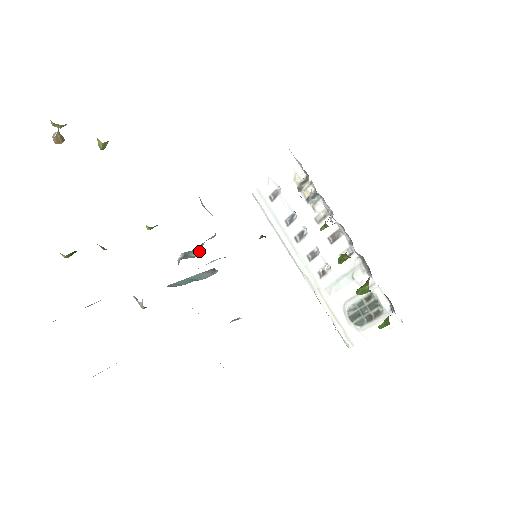
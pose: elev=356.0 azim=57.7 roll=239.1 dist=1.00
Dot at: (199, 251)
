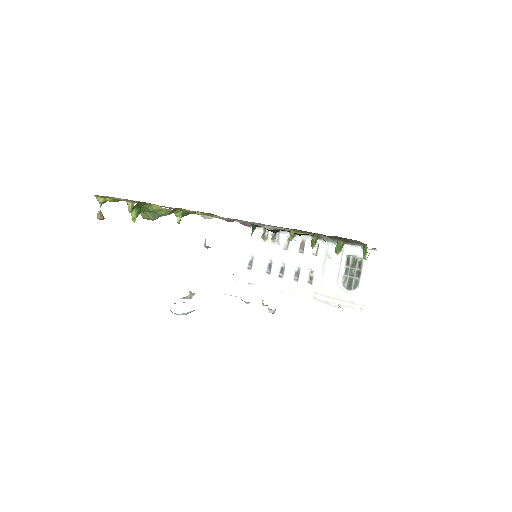
Dot at: occluded
